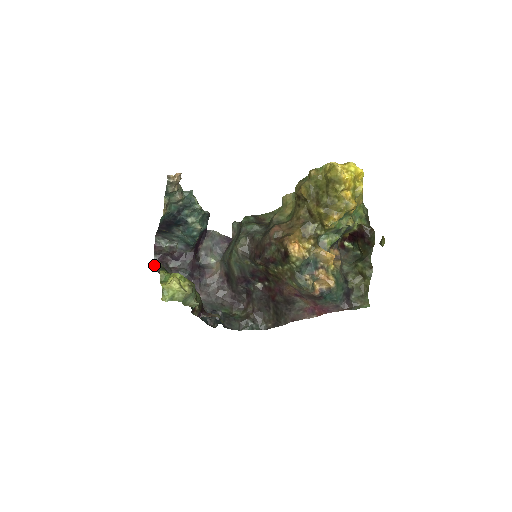
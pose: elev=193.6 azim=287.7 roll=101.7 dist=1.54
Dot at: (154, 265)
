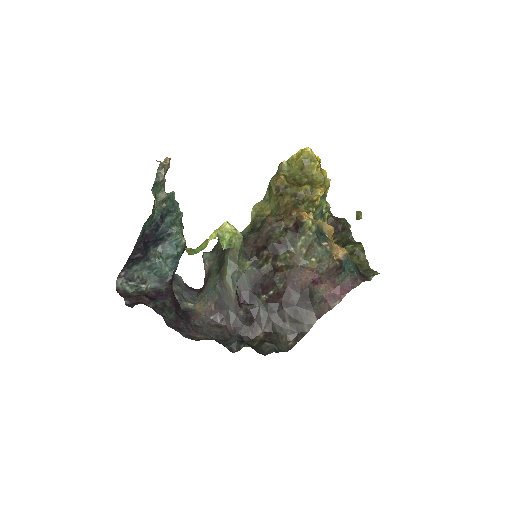
Dot at: (130, 306)
